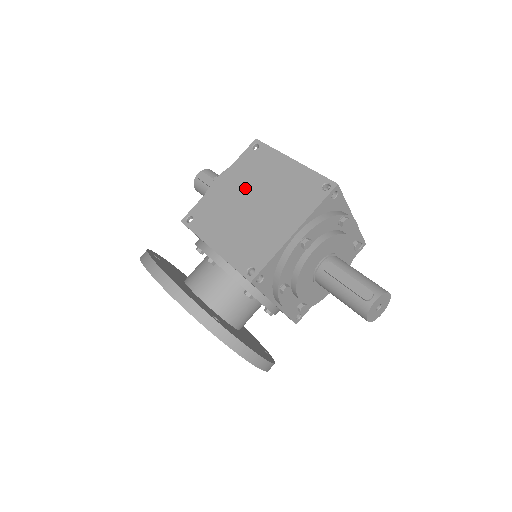
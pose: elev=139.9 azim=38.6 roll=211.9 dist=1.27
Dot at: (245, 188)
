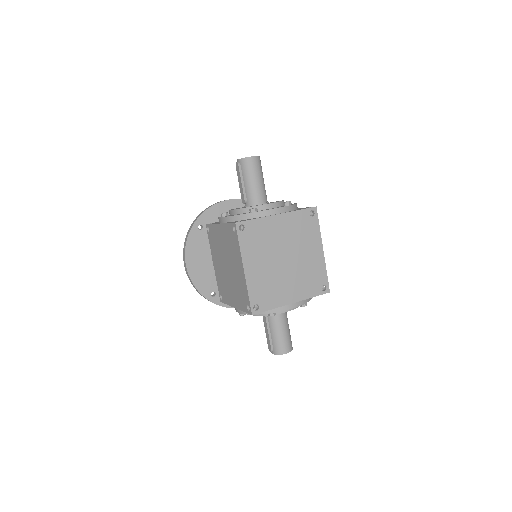
Dot at: (226, 251)
